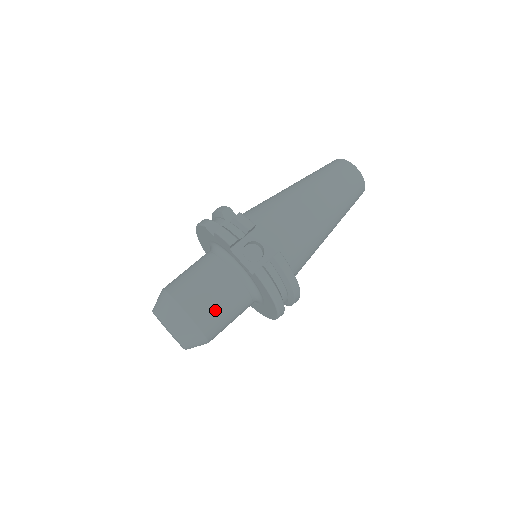
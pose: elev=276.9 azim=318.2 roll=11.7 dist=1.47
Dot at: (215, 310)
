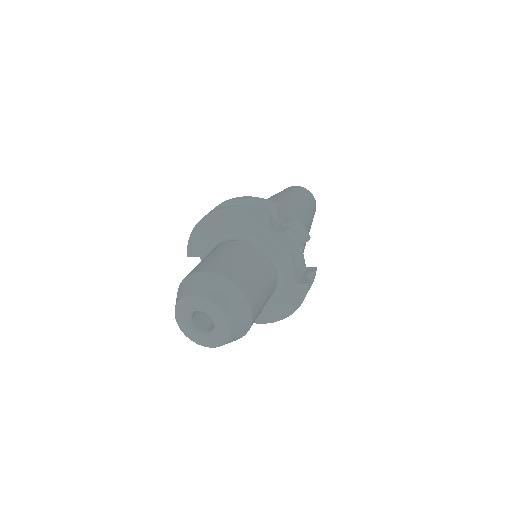
Dot at: (260, 311)
